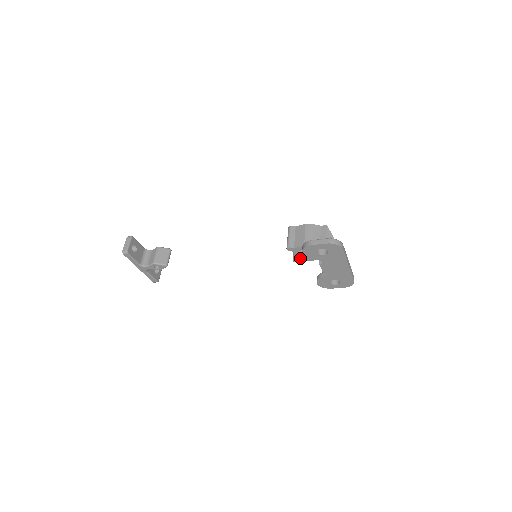
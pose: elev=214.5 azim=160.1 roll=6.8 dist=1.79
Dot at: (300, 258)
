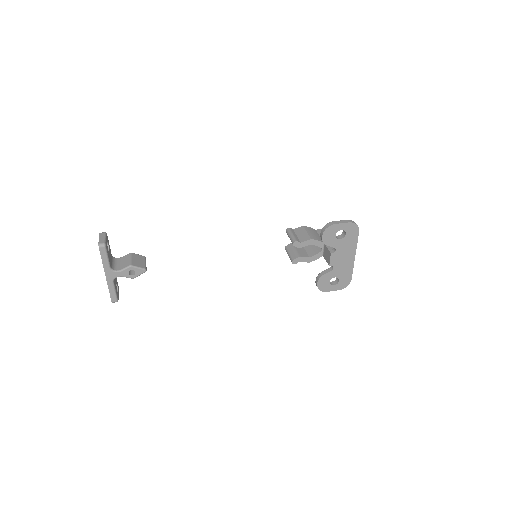
Dot at: (300, 258)
